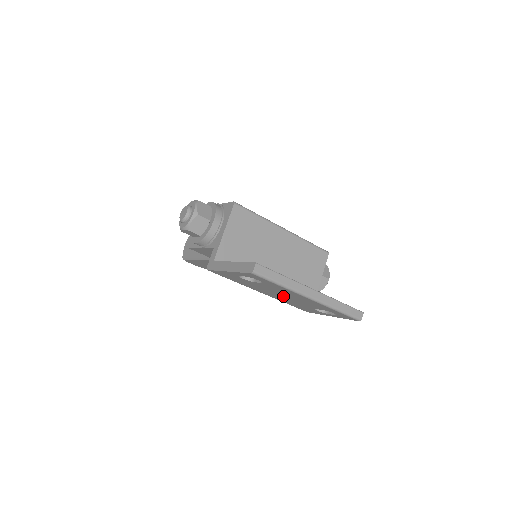
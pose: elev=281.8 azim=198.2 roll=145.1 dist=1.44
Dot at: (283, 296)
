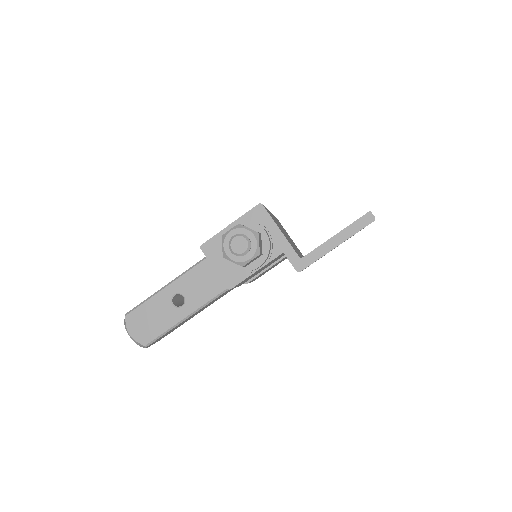
Dot at: occluded
